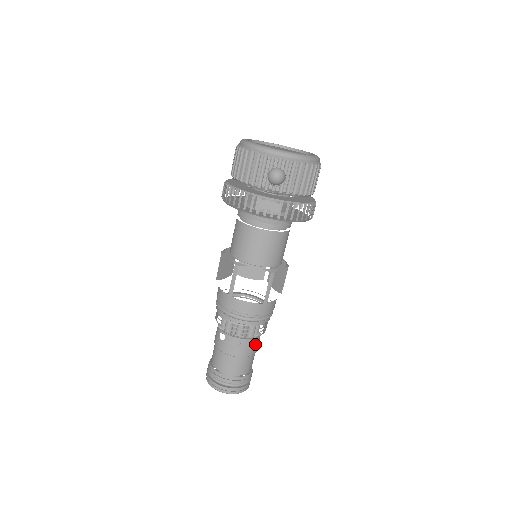
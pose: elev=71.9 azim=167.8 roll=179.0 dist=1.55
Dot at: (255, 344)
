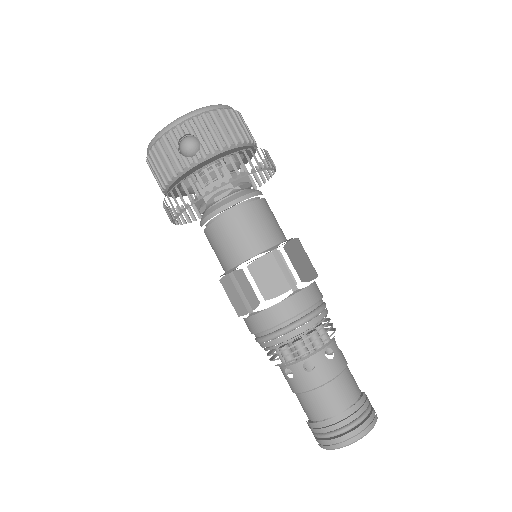
Dot at: (334, 355)
